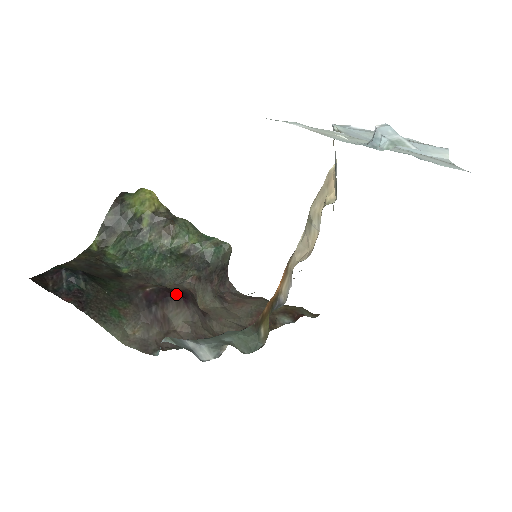
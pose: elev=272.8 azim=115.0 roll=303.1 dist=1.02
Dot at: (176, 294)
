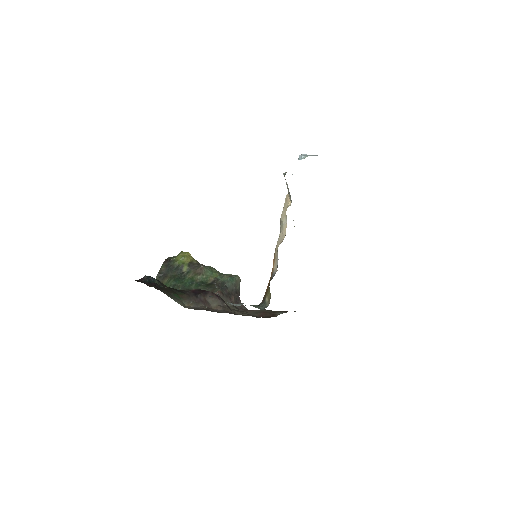
Dot at: (211, 292)
